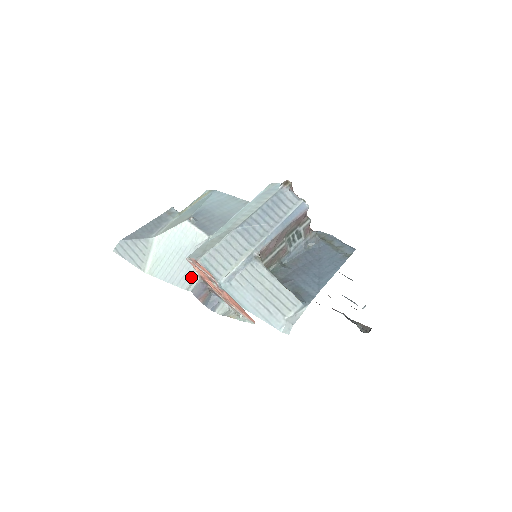
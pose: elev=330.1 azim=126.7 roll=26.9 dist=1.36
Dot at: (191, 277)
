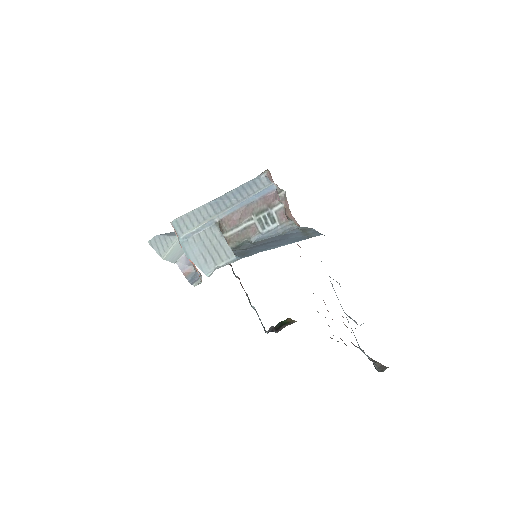
Dot at: occluded
